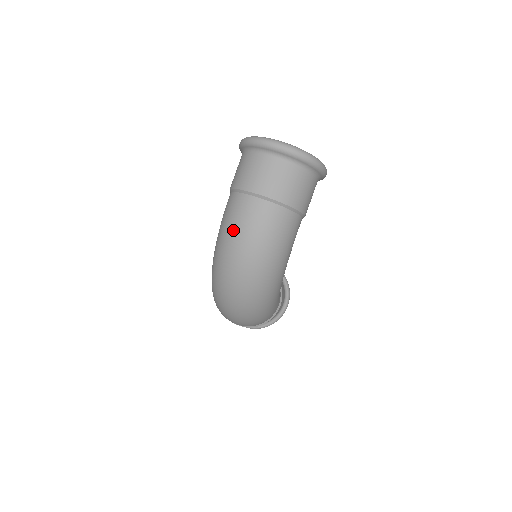
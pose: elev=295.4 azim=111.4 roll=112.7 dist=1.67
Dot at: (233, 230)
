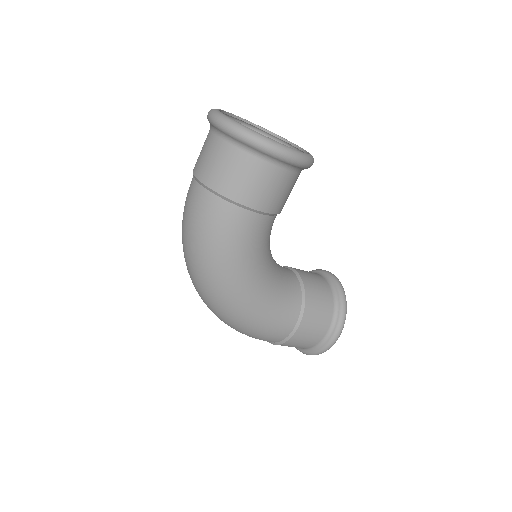
Dot at: occluded
